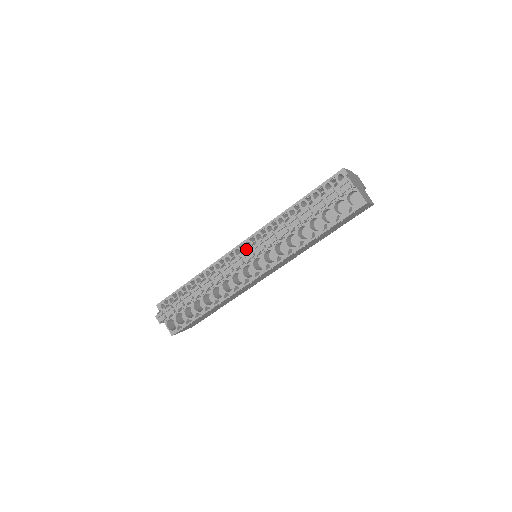
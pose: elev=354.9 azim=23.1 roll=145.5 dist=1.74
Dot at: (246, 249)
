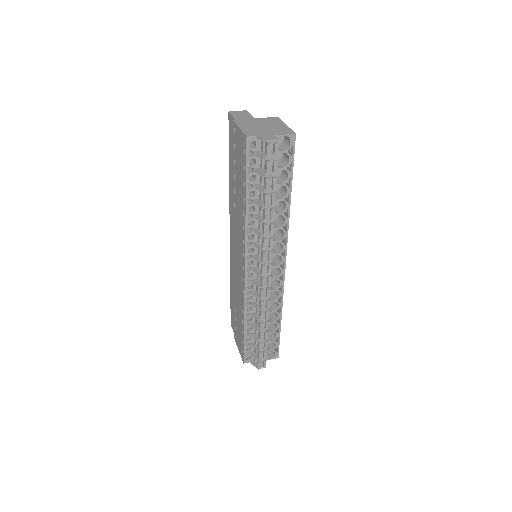
Dot at: (253, 267)
